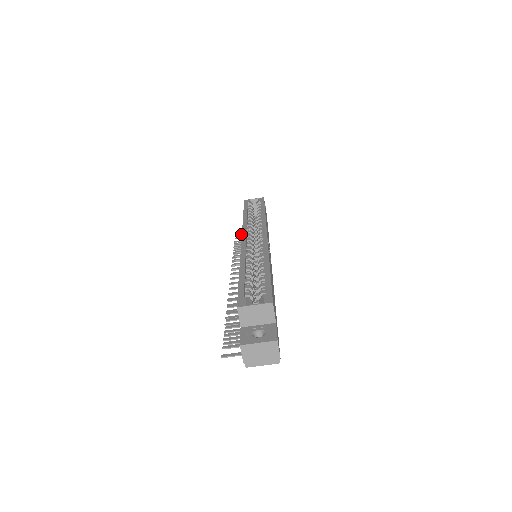
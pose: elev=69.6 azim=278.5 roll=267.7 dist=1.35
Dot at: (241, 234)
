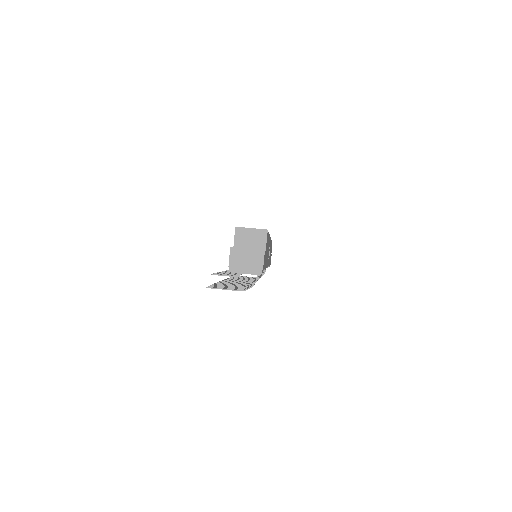
Dot at: occluded
